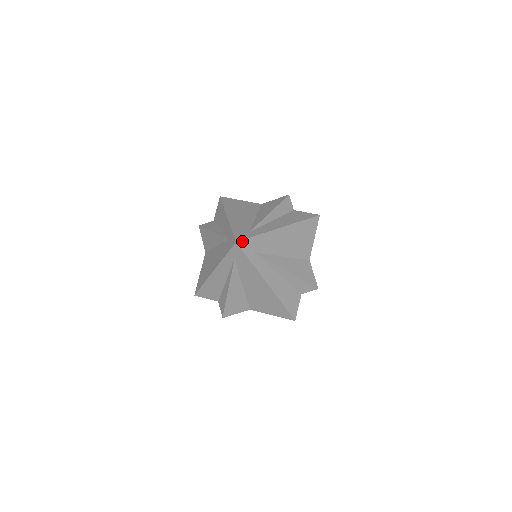
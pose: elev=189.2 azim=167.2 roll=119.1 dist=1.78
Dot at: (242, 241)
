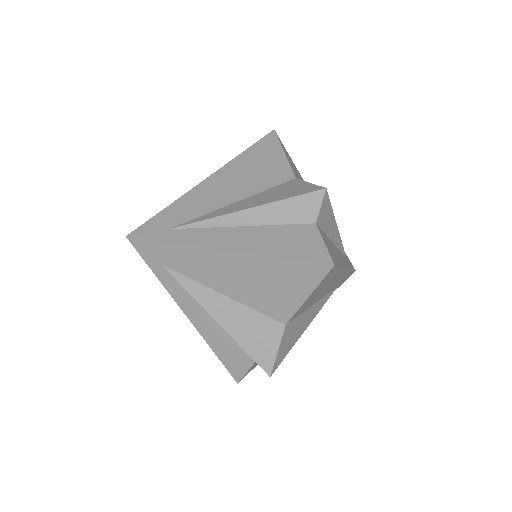
Dot at: (137, 230)
